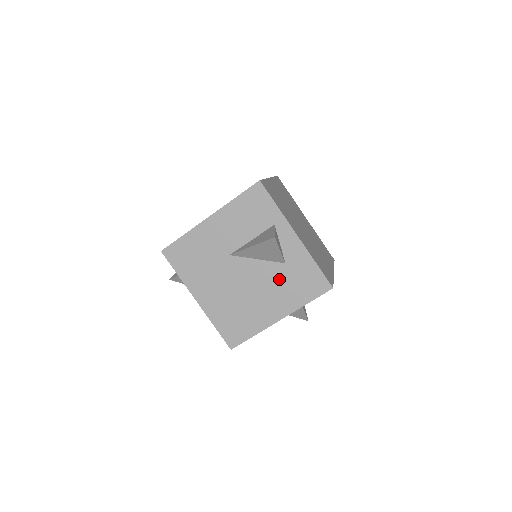
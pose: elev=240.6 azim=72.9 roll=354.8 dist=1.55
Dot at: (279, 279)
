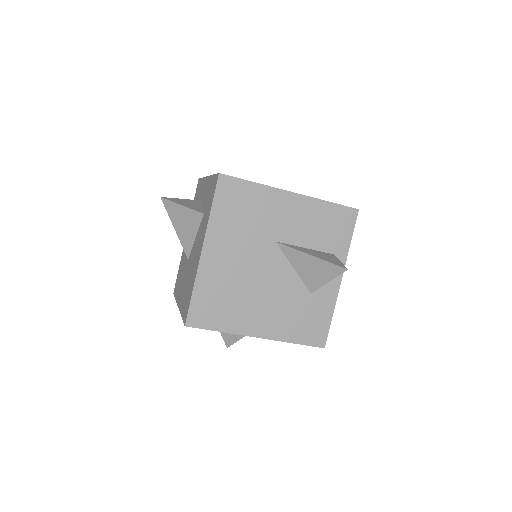
Dot at: (293, 302)
